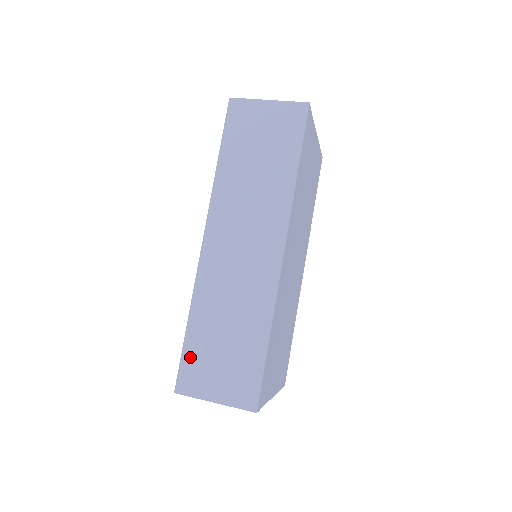
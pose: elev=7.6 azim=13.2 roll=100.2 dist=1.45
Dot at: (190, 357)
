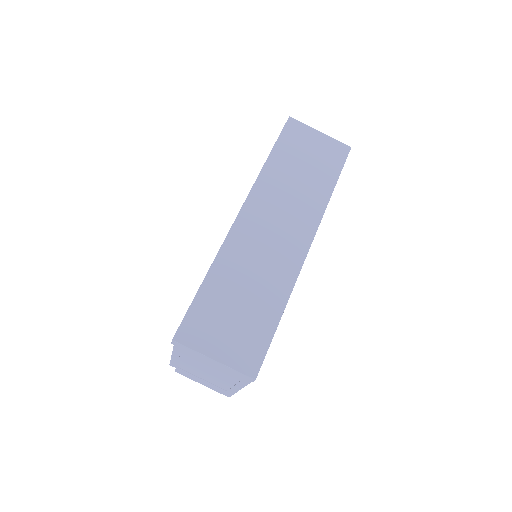
Dot at: (200, 309)
